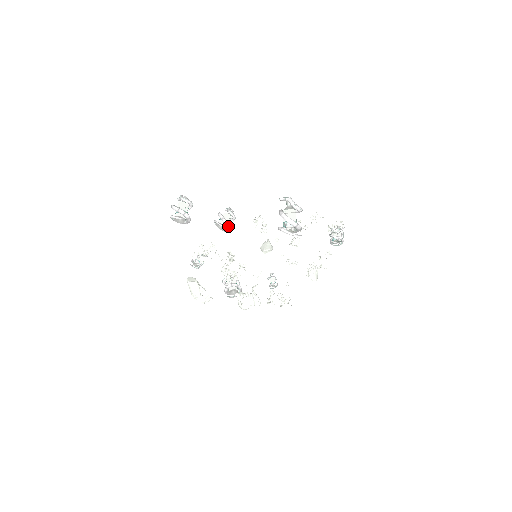
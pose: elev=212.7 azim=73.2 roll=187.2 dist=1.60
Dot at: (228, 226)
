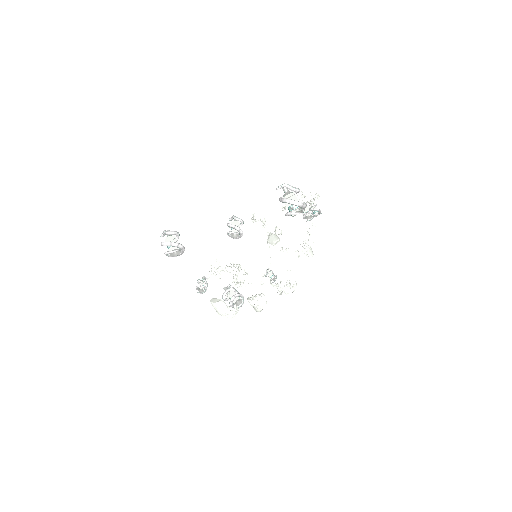
Dot at: (242, 231)
